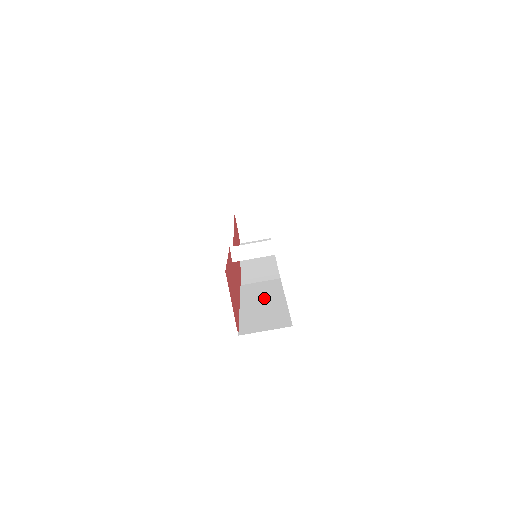
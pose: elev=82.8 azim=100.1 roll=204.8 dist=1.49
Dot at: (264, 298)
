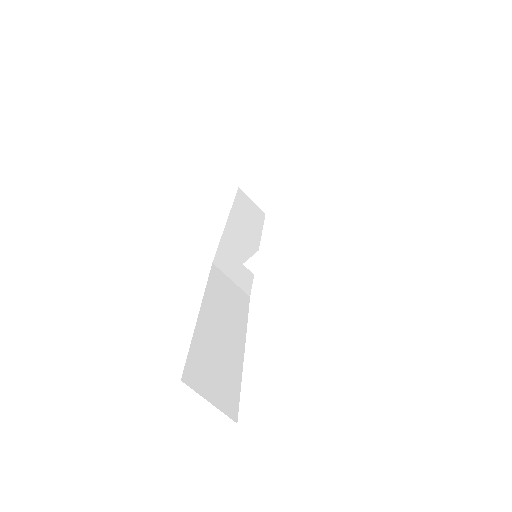
Dot at: (227, 322)
